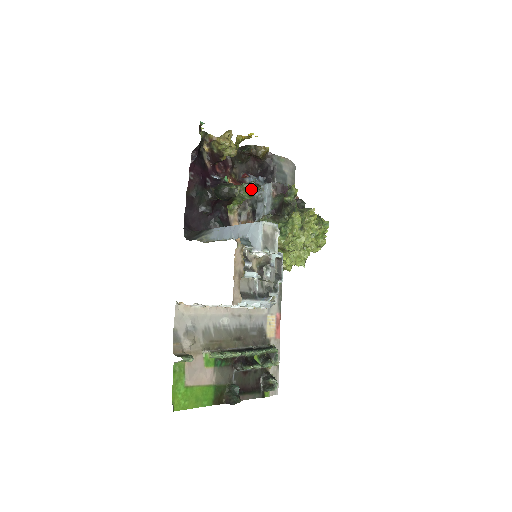
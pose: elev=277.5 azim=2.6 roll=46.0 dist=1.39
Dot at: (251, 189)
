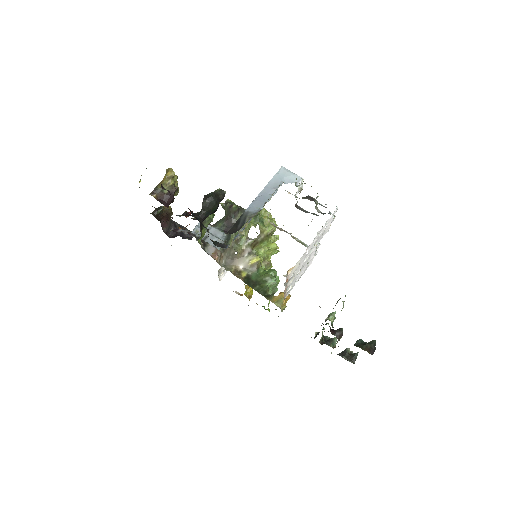
Dot at: occluded
